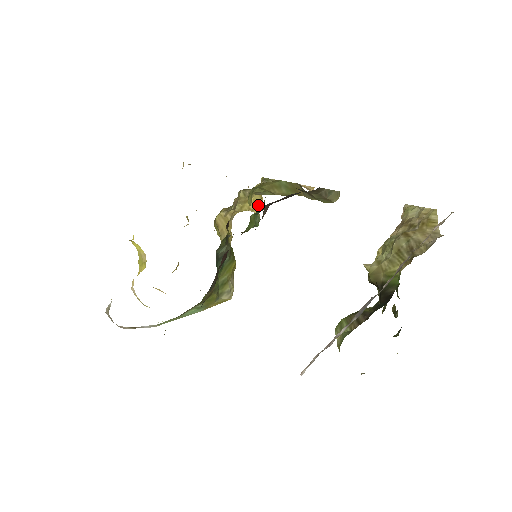
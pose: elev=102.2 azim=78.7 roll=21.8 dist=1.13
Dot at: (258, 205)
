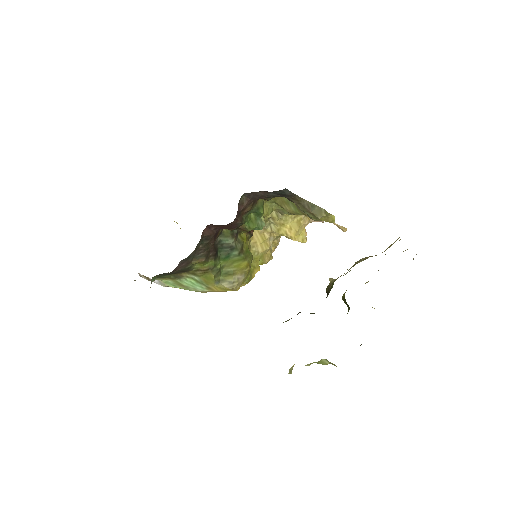
Dot at: (297, 234)
